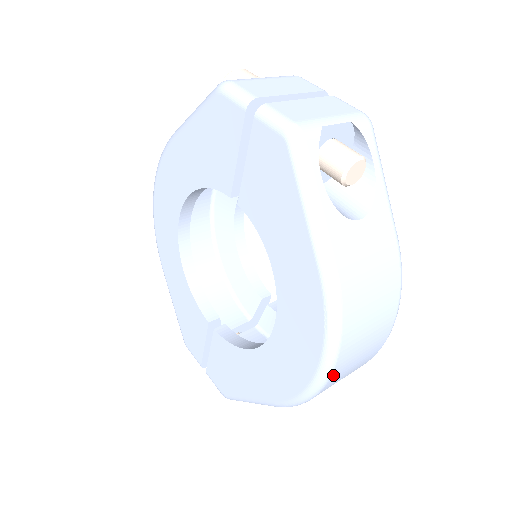
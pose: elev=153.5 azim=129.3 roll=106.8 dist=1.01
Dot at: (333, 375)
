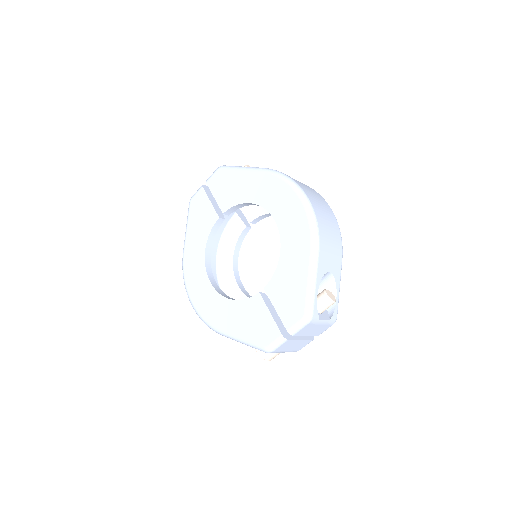
Dot at: (307, 194)
